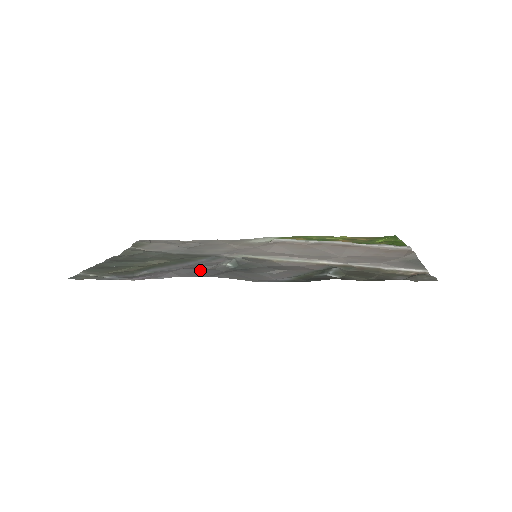
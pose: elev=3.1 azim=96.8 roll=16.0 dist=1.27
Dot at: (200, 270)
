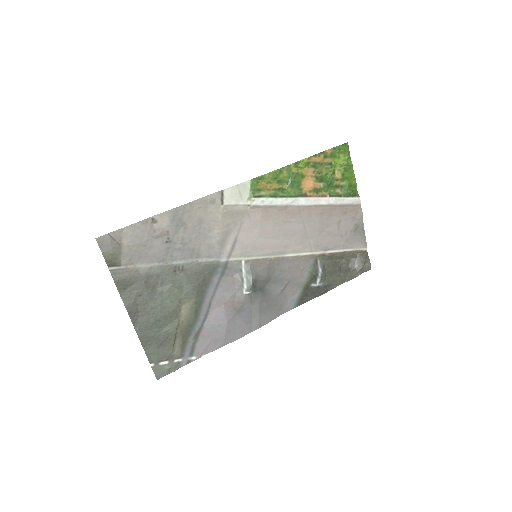
Dot at: (239, 317)
